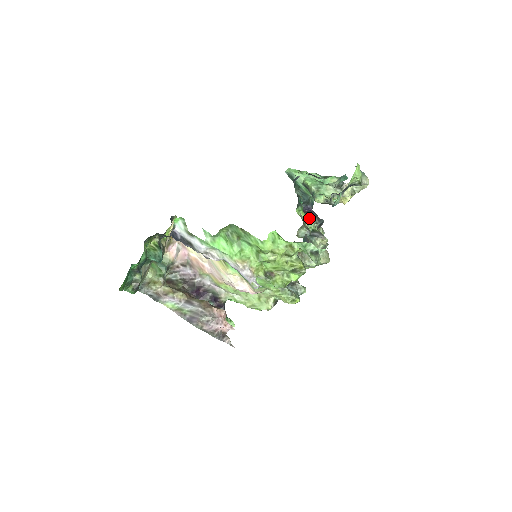
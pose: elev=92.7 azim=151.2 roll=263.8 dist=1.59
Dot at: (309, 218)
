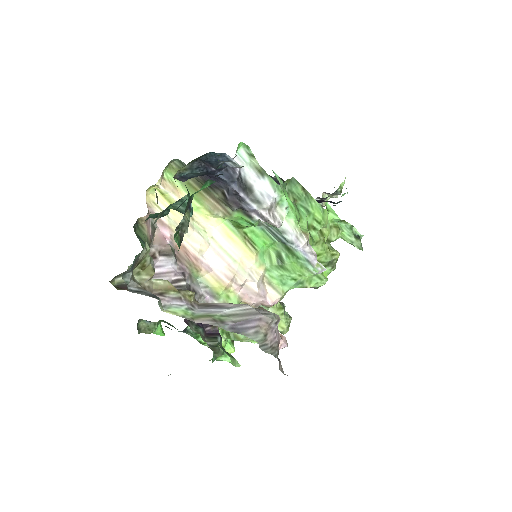
Dot at: occluded
